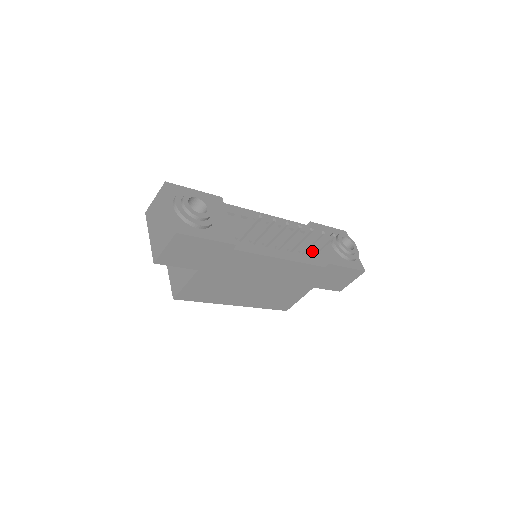
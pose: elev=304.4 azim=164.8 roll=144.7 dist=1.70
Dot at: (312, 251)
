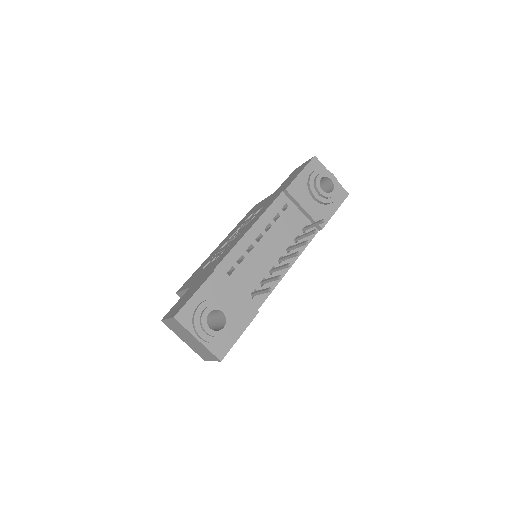
Dot at: (302, 224)
